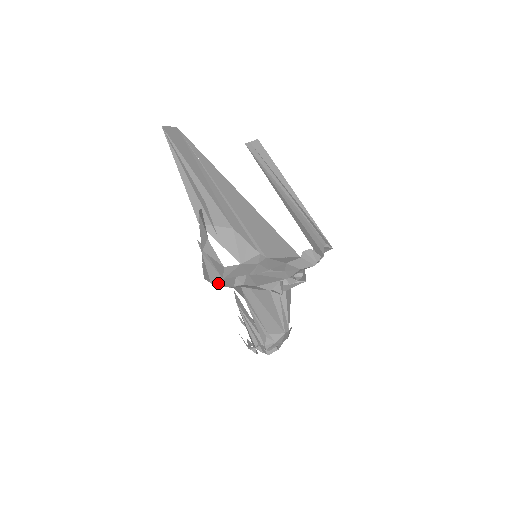
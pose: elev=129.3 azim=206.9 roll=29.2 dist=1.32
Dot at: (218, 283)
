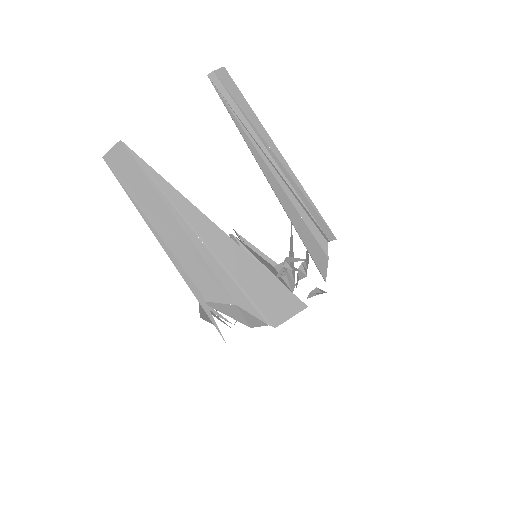
Dot at: occluded
